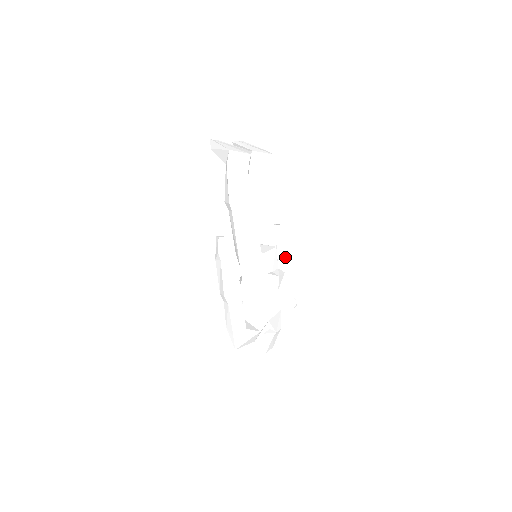
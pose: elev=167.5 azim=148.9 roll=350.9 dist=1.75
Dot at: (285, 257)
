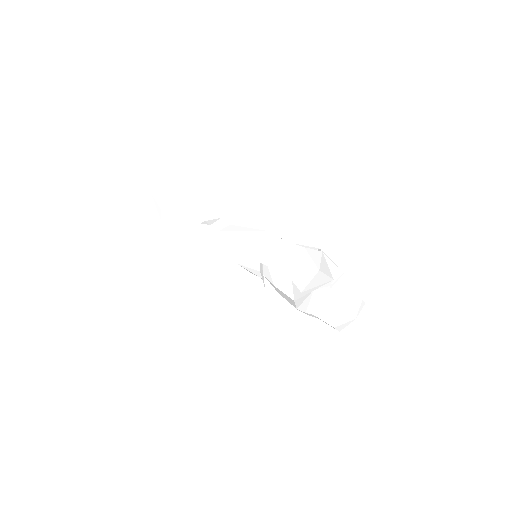
Dot at: occluded
